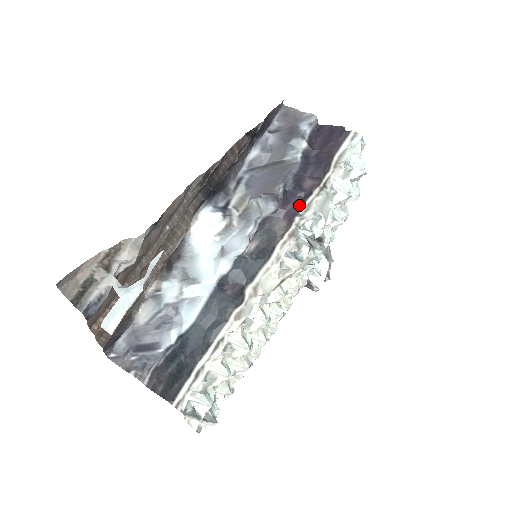
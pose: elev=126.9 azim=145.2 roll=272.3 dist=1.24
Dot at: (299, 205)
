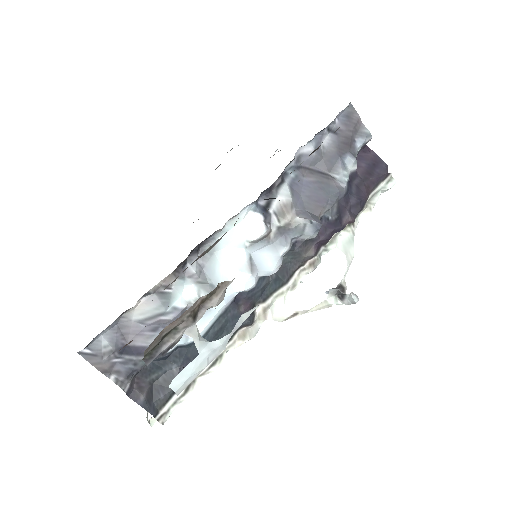
Dot at: (331, 237)
